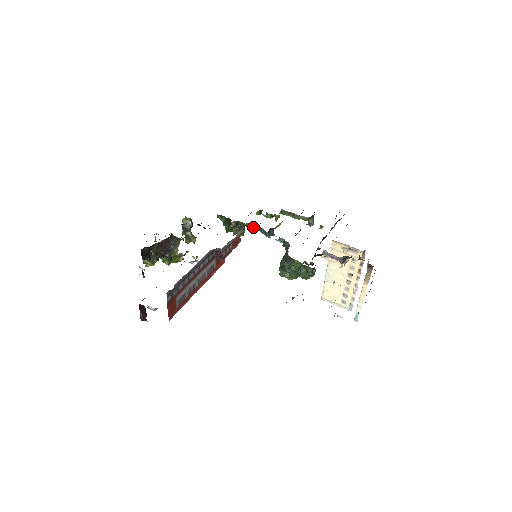
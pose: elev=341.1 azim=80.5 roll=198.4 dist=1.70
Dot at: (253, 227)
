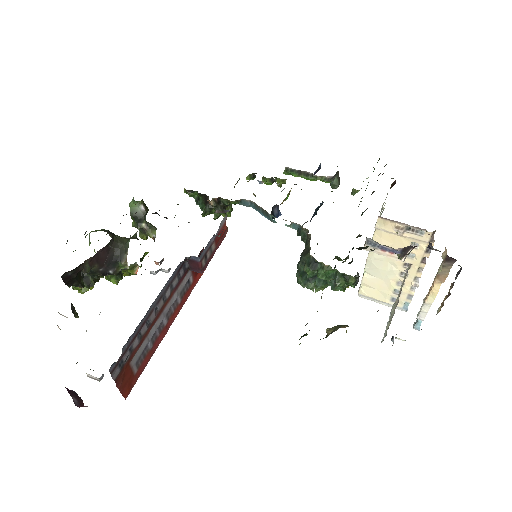
Dot at: (245, 205)
